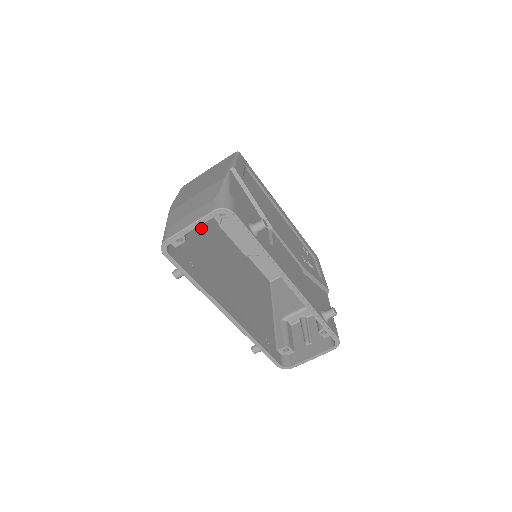
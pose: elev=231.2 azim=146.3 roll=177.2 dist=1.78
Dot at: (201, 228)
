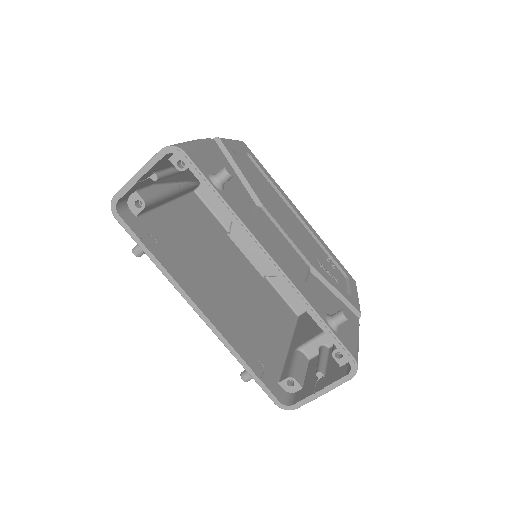
Dot at: (194, 223)
